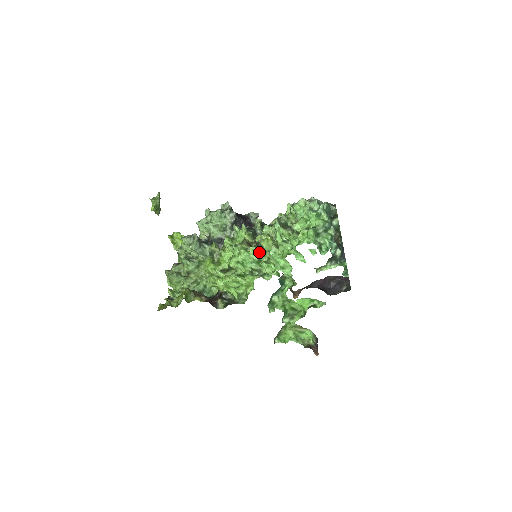
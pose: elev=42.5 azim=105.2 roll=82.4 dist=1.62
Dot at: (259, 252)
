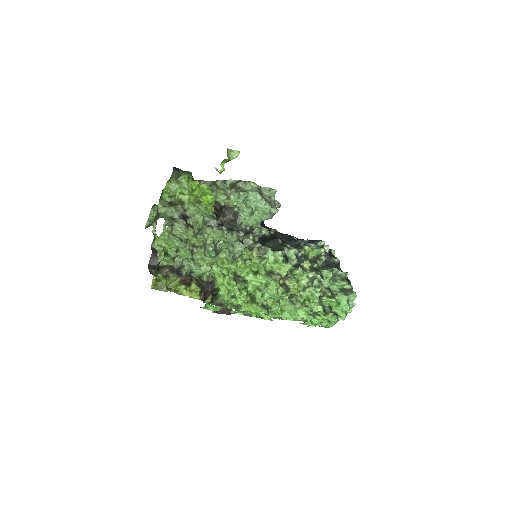
Dot at: occluded
